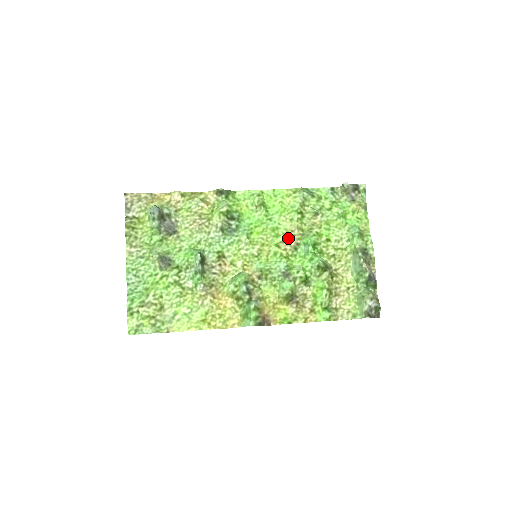
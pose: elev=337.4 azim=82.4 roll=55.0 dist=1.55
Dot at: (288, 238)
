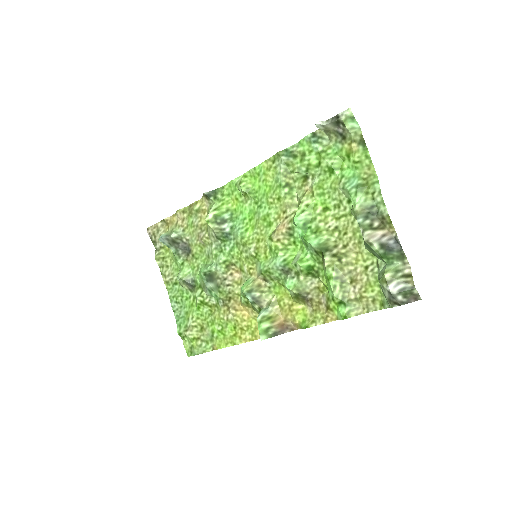
Dot at: (279, 224)
